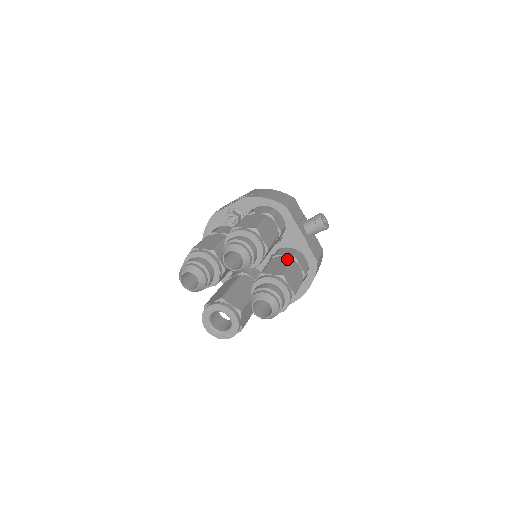
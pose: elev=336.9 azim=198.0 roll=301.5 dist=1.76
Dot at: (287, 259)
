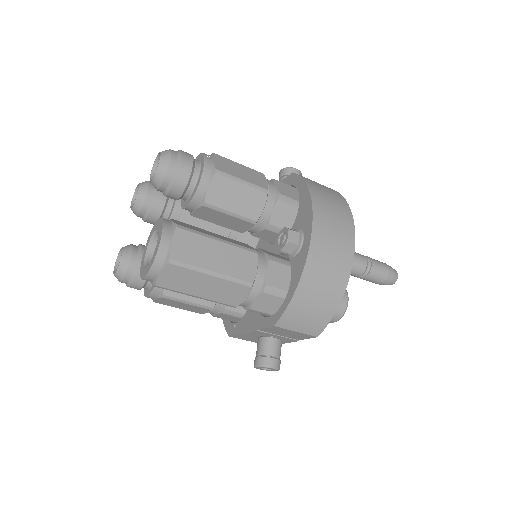
Dot at: occluded
